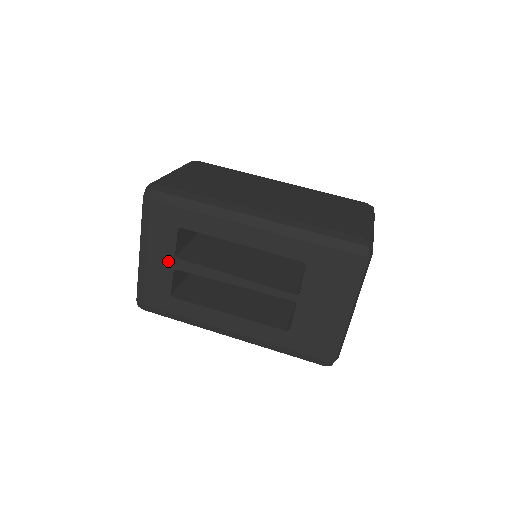
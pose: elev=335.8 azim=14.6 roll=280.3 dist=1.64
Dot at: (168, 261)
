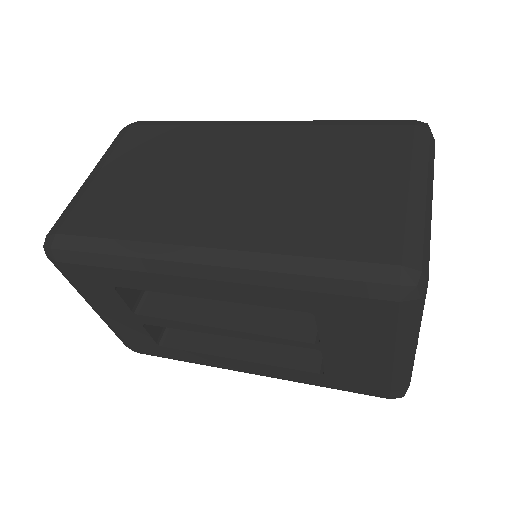
Dot at: (129, 317)
